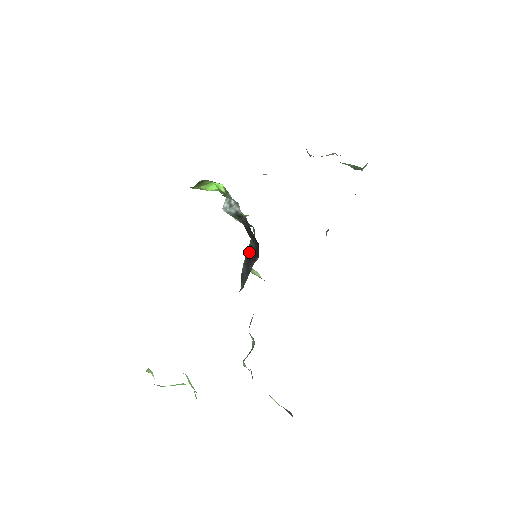
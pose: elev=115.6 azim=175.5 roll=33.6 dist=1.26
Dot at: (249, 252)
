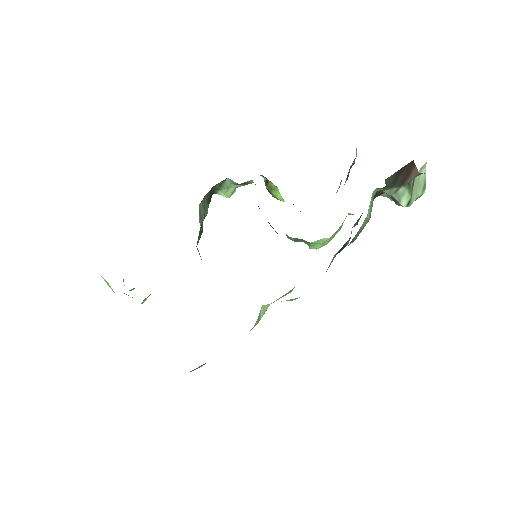
Dot at: occluded
